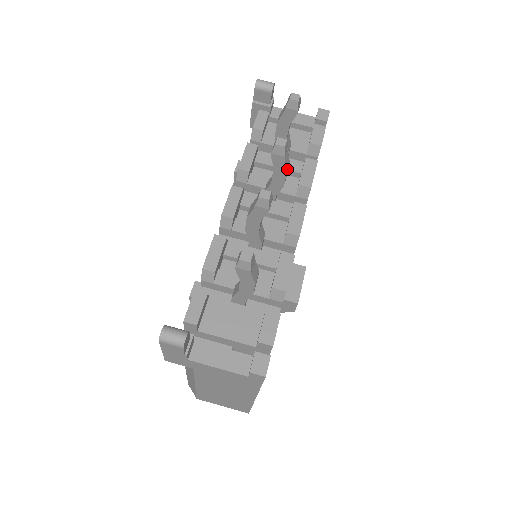
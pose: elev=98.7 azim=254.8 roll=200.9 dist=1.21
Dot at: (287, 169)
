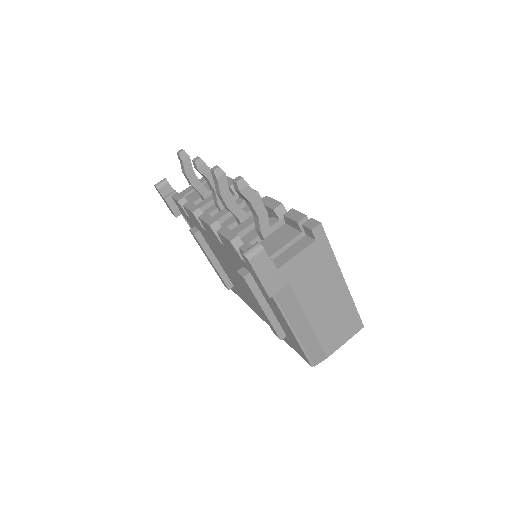
Dot at: occluded
